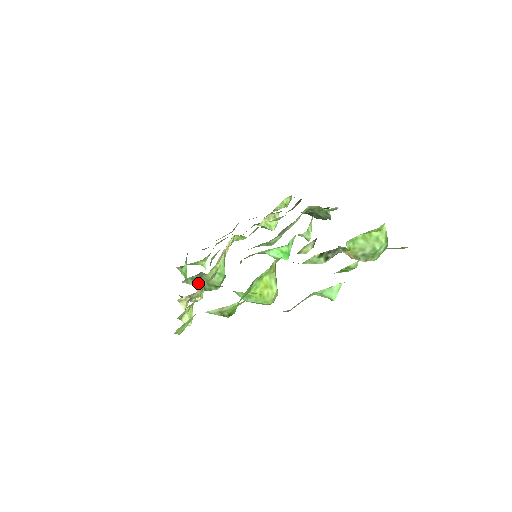
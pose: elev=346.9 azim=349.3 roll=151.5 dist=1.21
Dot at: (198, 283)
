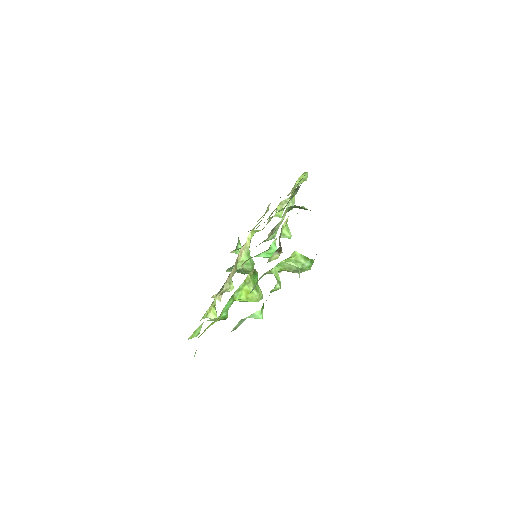
Dot at: (237, 270)
